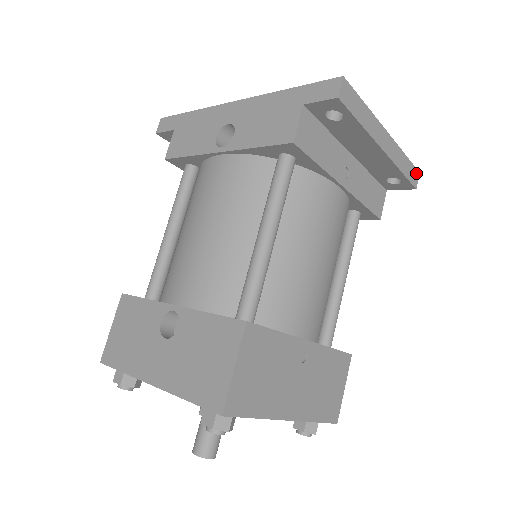
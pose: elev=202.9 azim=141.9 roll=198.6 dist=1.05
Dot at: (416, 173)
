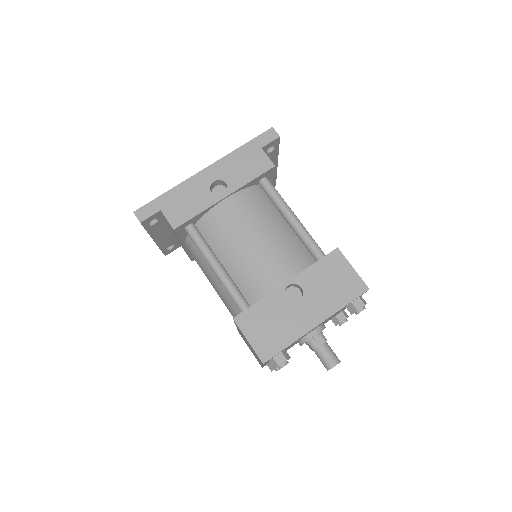
Dot at: occluded
